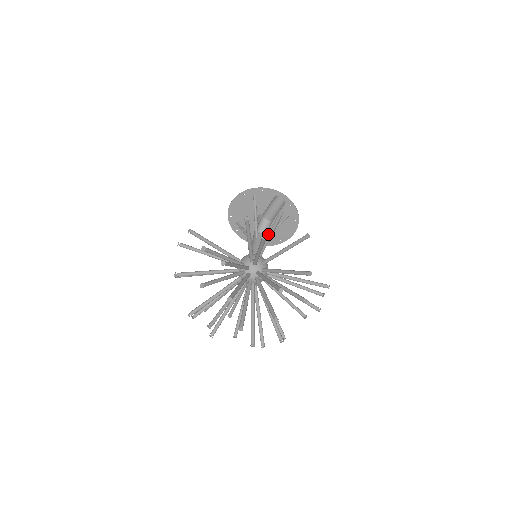
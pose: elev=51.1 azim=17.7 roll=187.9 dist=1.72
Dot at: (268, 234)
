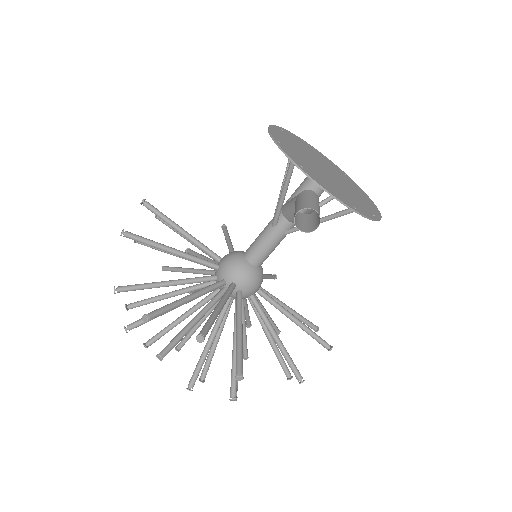
Dot at: occluded
